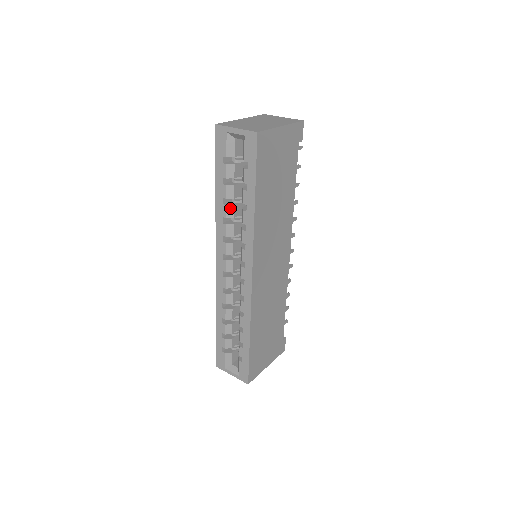
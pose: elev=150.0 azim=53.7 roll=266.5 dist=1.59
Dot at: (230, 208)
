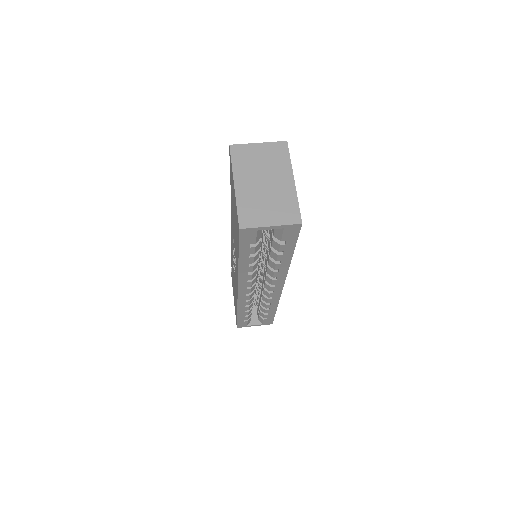
Dot at: (256, 264)
